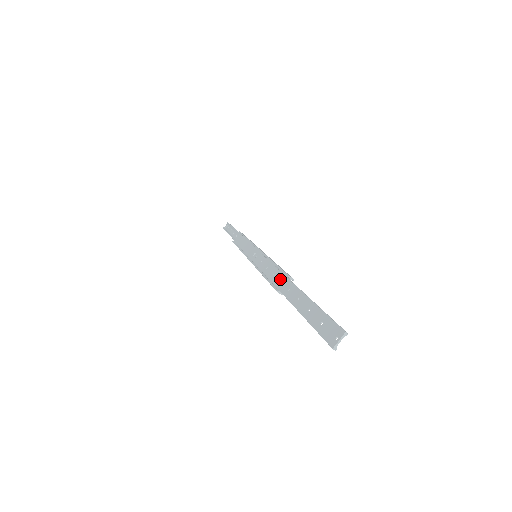
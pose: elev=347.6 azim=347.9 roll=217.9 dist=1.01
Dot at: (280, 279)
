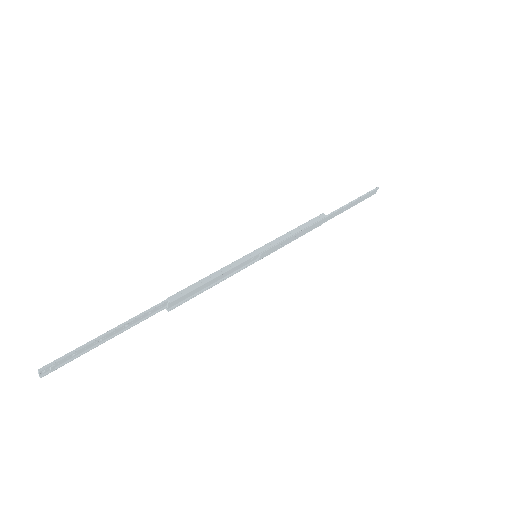
Dot at: (174, 297)
